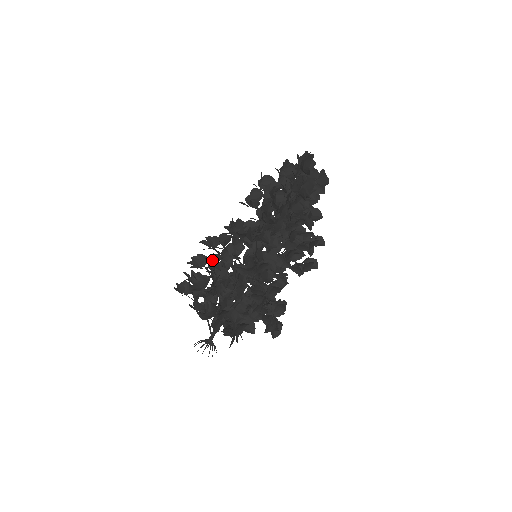
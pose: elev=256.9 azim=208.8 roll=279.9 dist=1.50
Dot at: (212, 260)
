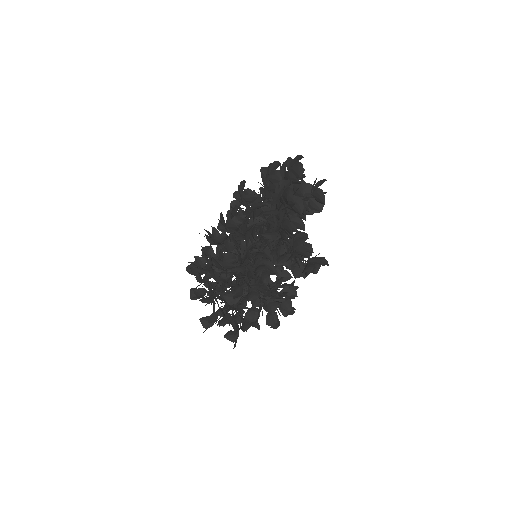
Dot at: (206, 270)
